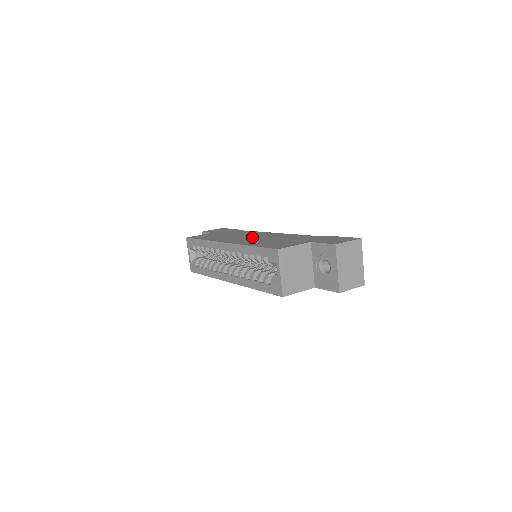
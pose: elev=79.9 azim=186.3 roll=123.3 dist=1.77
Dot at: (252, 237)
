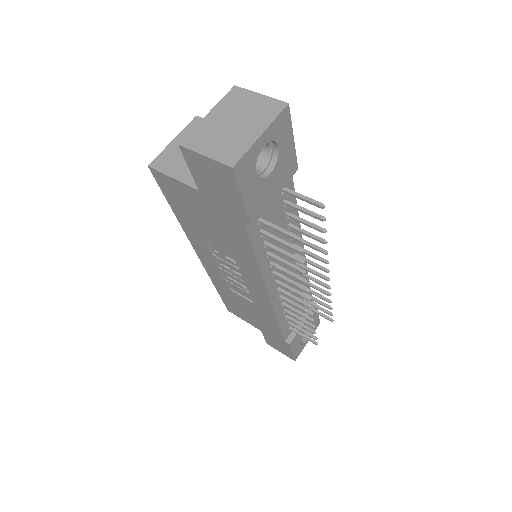
Dot at: occluded
